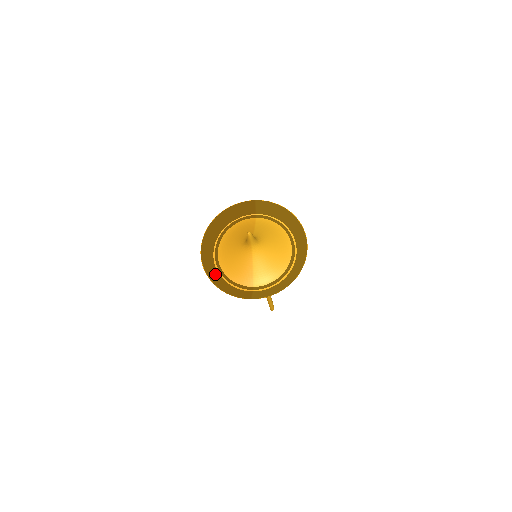
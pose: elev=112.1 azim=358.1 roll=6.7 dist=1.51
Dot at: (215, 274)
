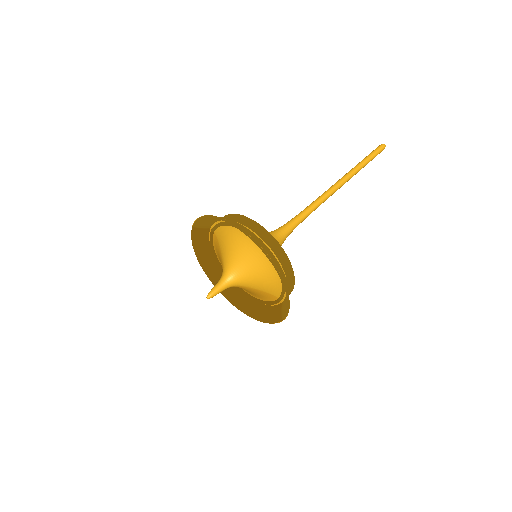
Dot at: (251, 306)
